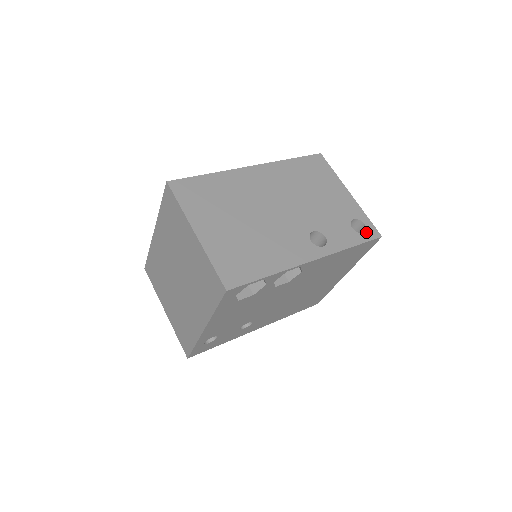
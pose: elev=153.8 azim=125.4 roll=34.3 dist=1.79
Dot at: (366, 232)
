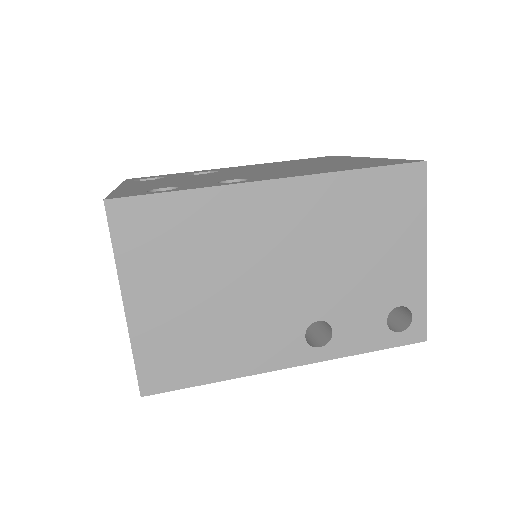
Dot at: (405, 331)
